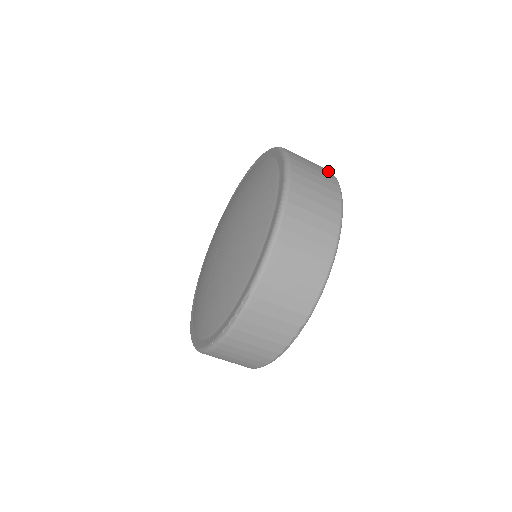
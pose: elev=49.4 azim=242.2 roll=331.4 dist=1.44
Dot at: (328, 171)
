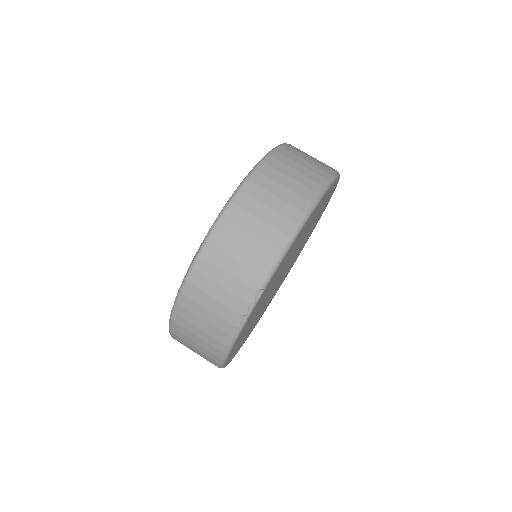
Dot at: occluded
